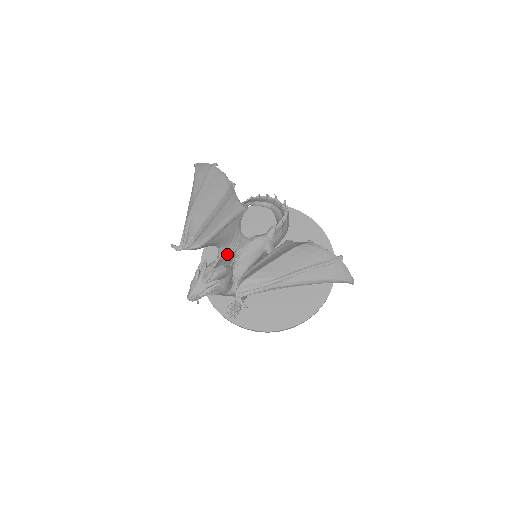
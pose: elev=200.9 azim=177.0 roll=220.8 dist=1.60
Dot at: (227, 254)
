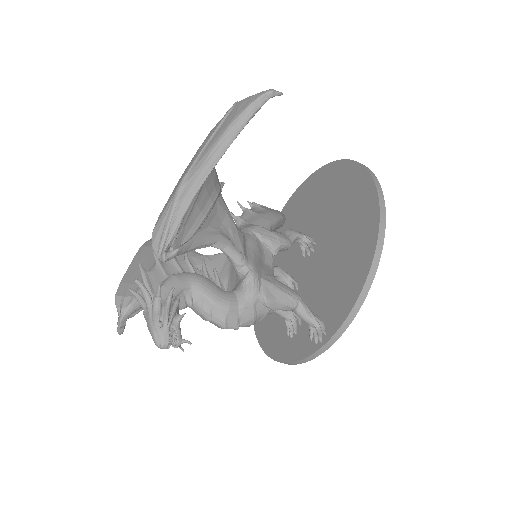
Dot at: (156, 263)
